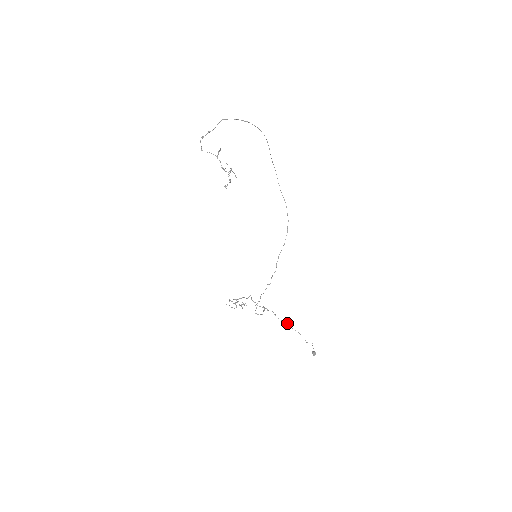
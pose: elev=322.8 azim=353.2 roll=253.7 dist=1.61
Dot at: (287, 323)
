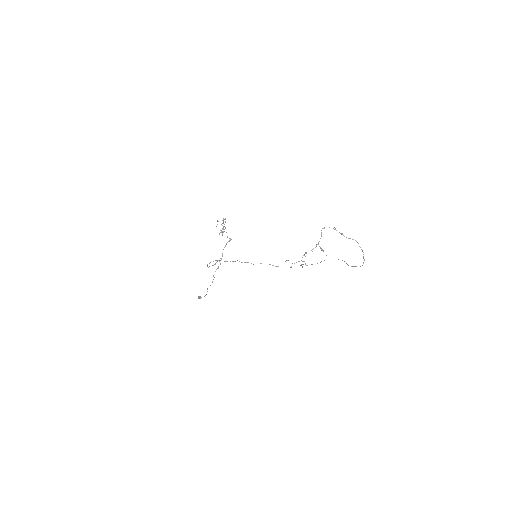
Dot at: occluded
